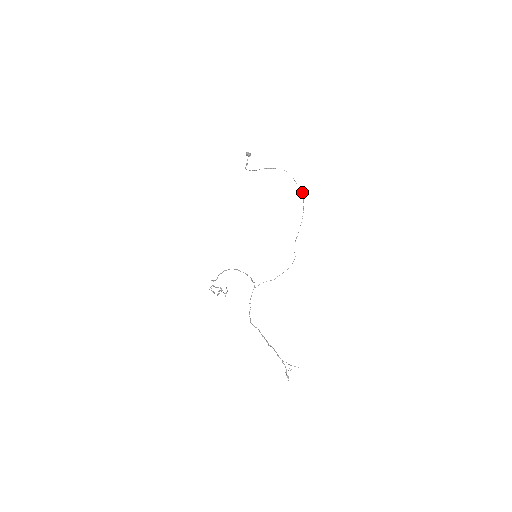
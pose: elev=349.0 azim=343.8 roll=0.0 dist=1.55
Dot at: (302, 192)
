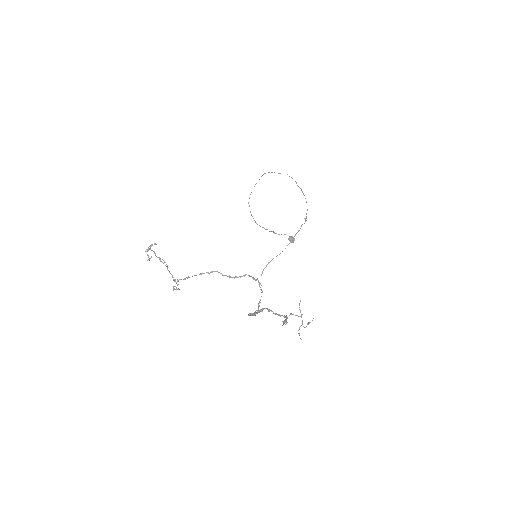
Dot at: occluded
